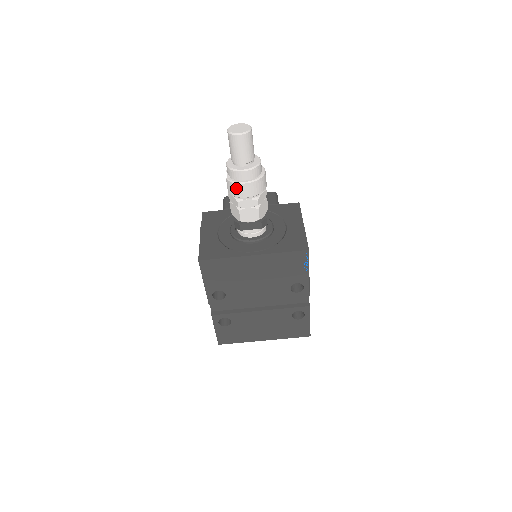
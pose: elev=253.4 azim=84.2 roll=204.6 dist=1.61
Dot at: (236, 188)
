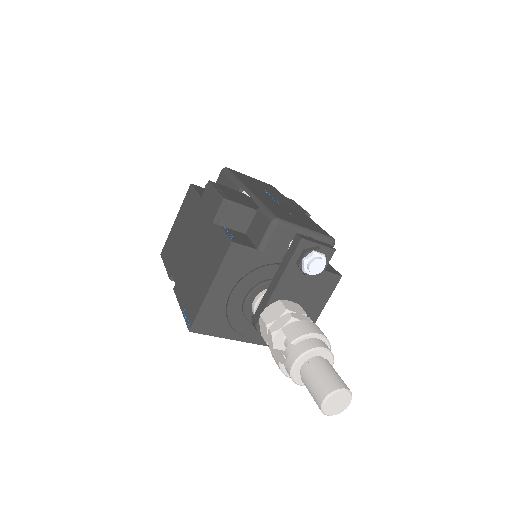
Dot at: occluded
